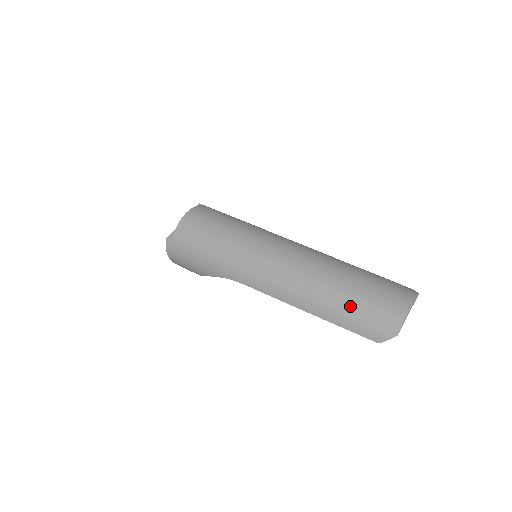
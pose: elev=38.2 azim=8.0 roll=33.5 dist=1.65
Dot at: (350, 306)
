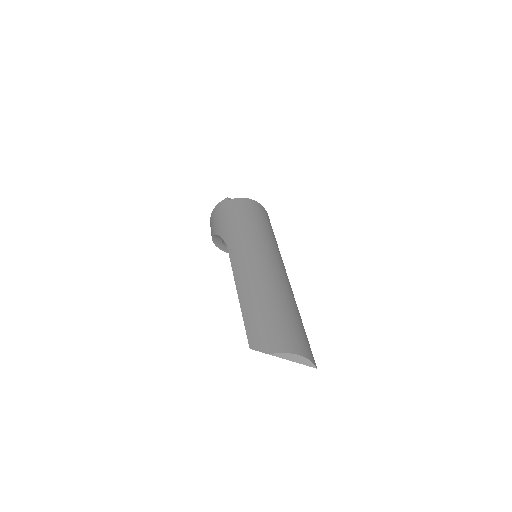
Dot at: (267, 312)
